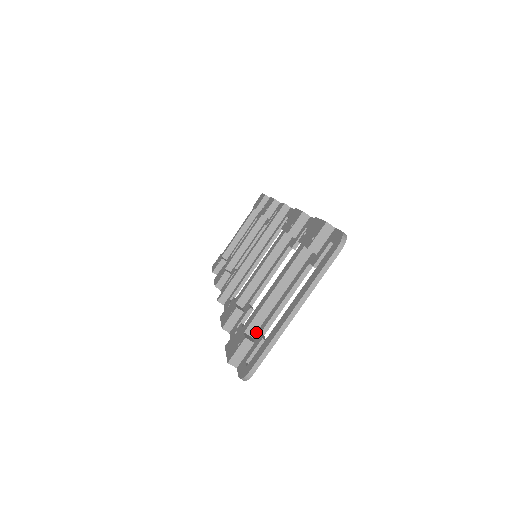
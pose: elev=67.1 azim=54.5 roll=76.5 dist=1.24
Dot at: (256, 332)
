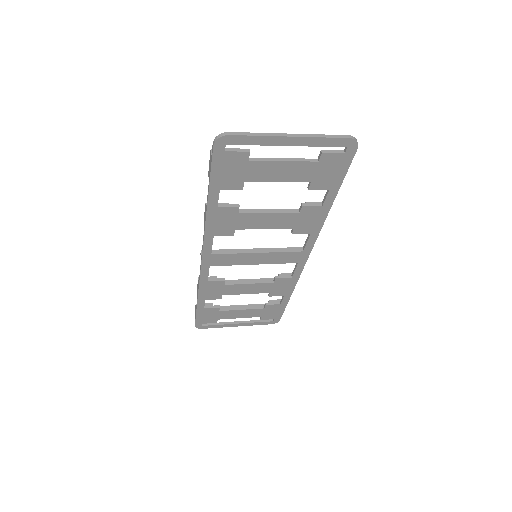
Dot at: (243, 164)
